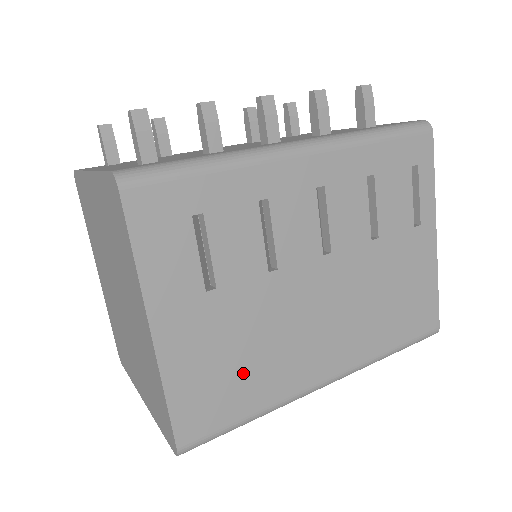
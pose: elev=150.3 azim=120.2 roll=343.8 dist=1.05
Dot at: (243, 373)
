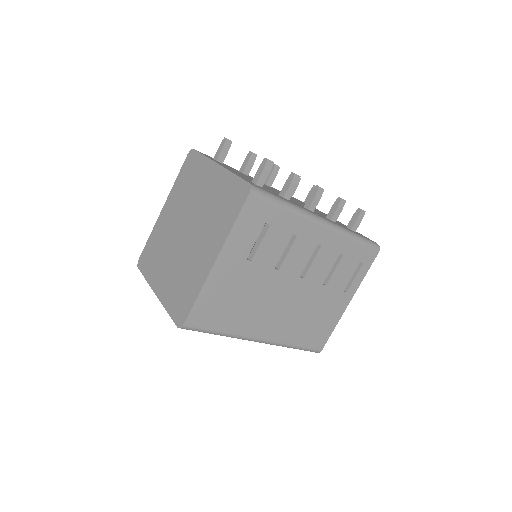
Dot at: (233, 308)
